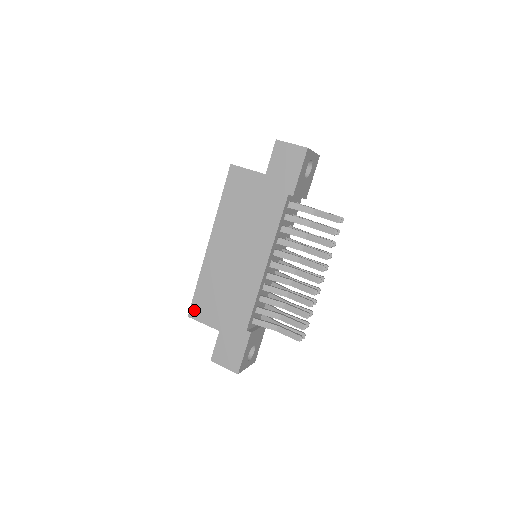
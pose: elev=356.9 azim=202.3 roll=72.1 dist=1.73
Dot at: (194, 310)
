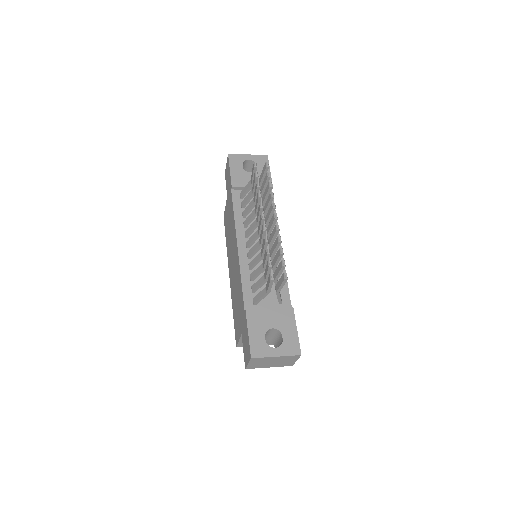
Dot at: (236, 337)
